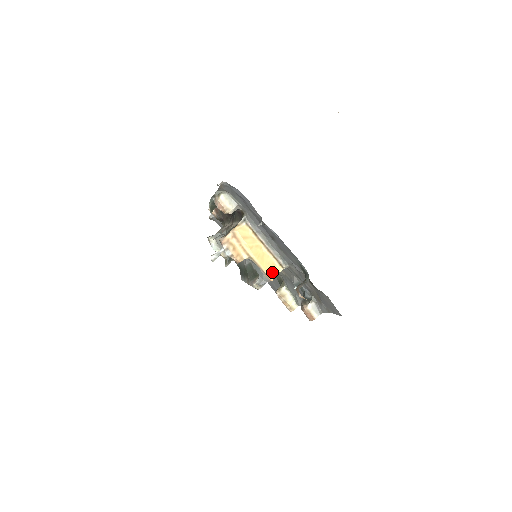
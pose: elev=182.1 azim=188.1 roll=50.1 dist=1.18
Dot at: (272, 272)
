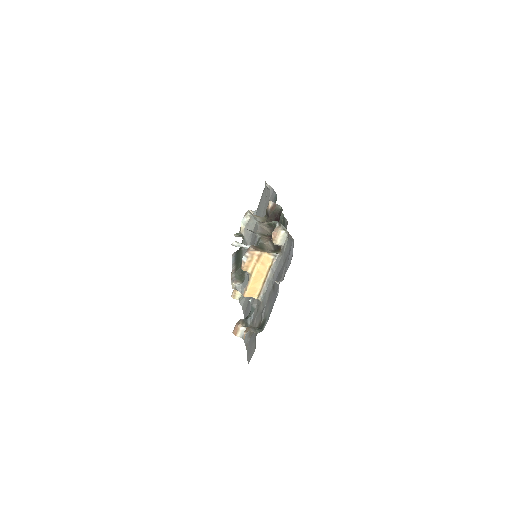
Dot at: (250, 293)
